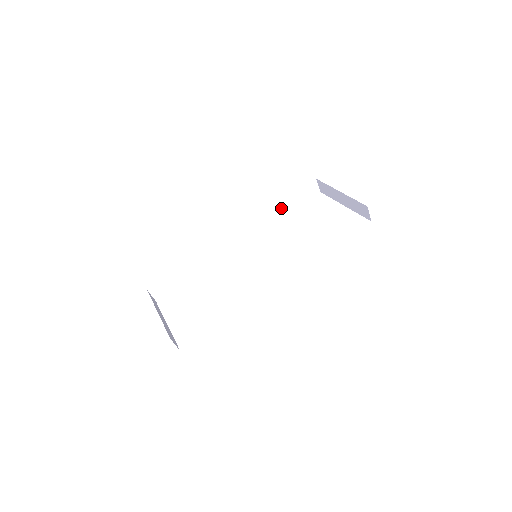
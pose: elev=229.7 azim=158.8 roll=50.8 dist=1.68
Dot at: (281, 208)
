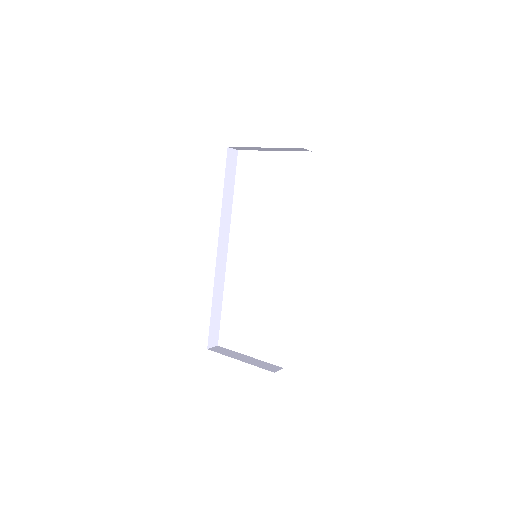
Dot at: (227, 196)
